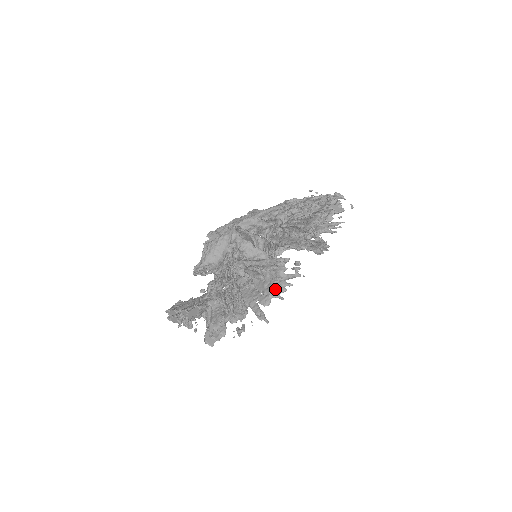
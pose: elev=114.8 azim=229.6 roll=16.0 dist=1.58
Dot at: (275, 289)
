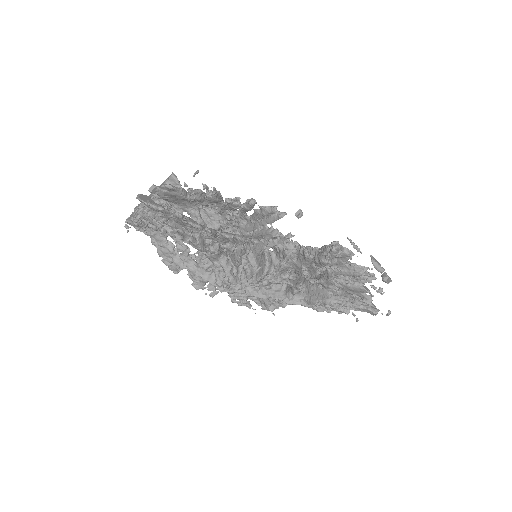
Dot at: (249, 236)
